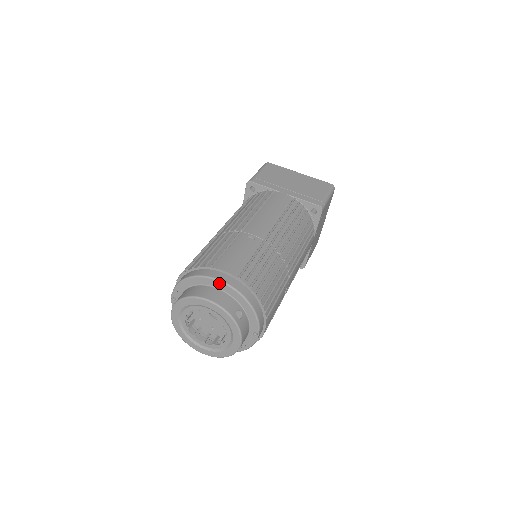
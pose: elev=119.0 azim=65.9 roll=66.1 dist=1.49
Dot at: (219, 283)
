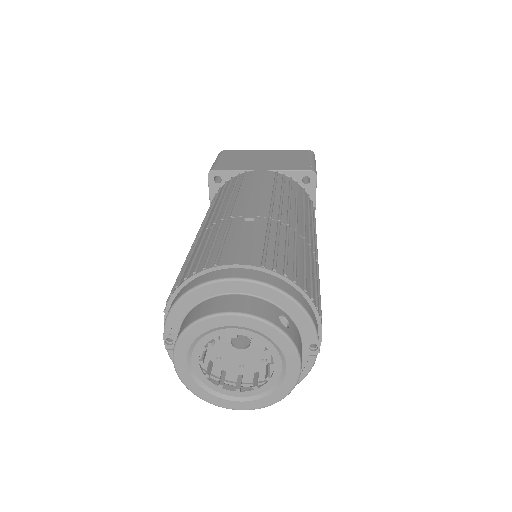
Dot at: (237, 283)
